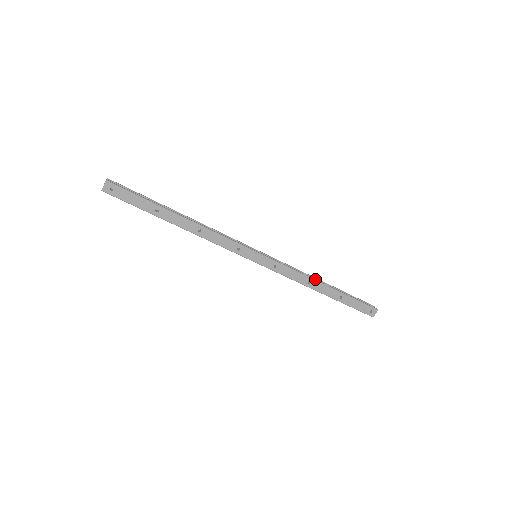
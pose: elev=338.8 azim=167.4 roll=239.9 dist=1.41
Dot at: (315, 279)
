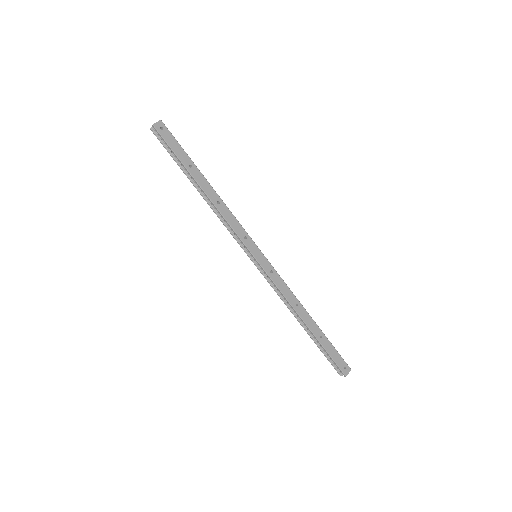
Dot at: (302, 305)
